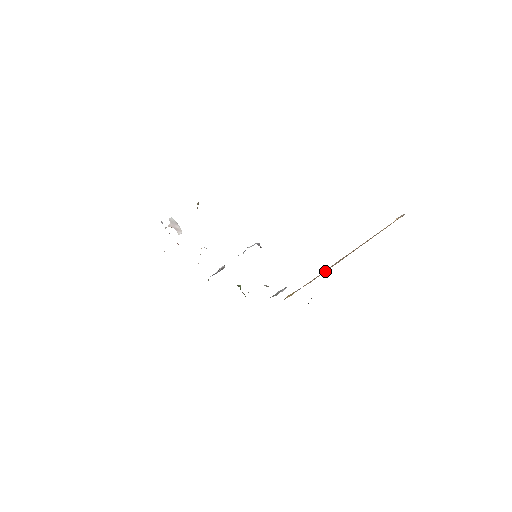
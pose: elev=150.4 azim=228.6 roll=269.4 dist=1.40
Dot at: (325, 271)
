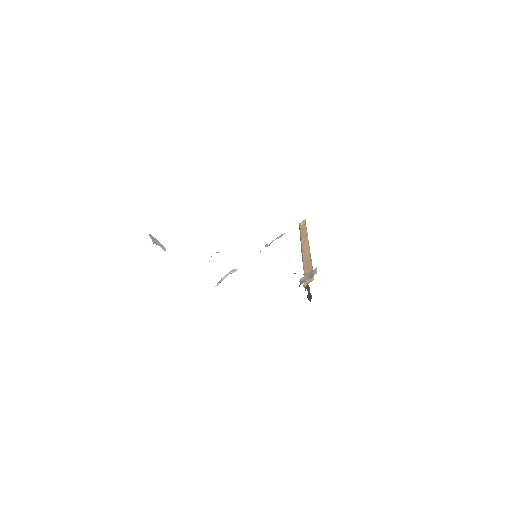
Dot at: (311, 260)
